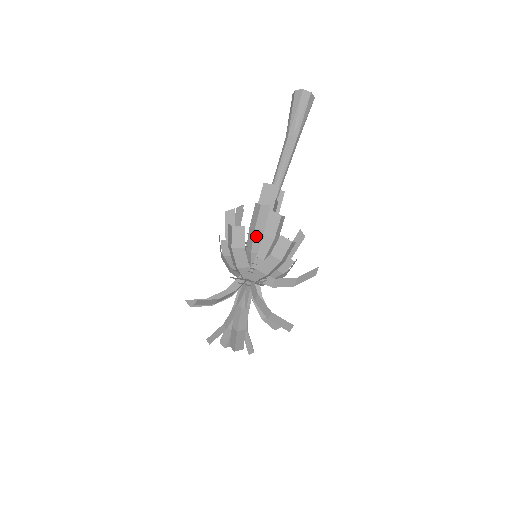
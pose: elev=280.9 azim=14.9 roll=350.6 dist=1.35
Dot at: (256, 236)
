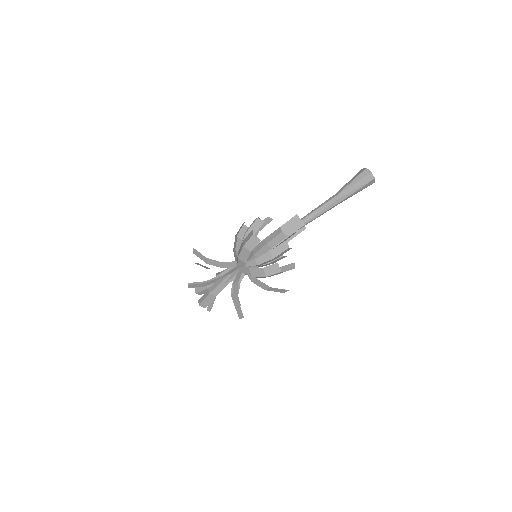
Dot at: (264, 248)
